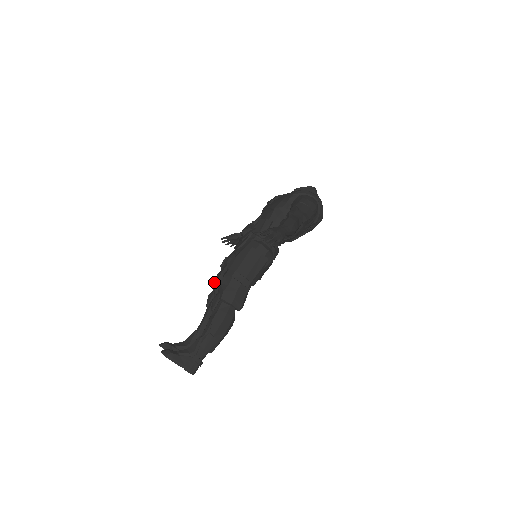
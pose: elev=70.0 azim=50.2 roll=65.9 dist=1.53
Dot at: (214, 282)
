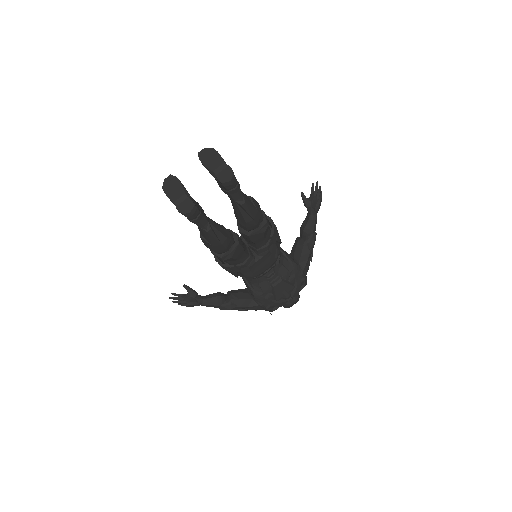
Dot at: occluded
